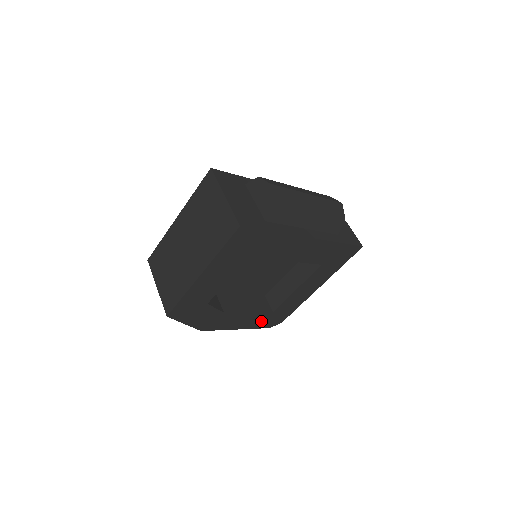
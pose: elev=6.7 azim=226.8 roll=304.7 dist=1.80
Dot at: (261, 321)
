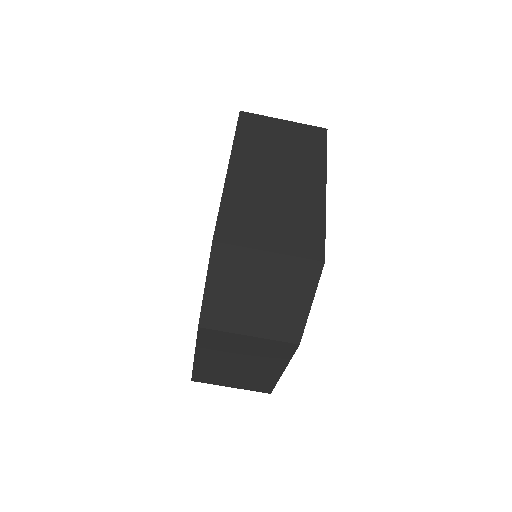
Dot at: occluded
